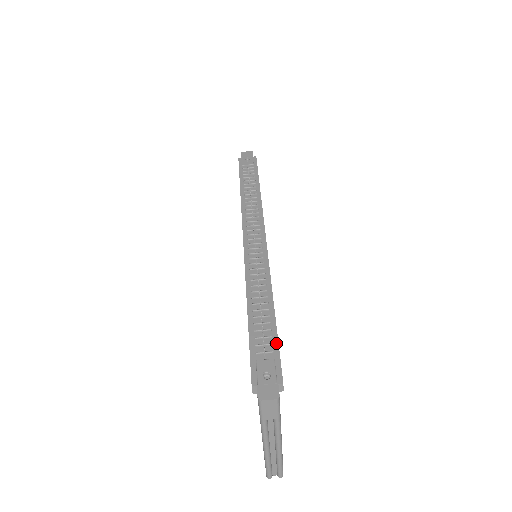
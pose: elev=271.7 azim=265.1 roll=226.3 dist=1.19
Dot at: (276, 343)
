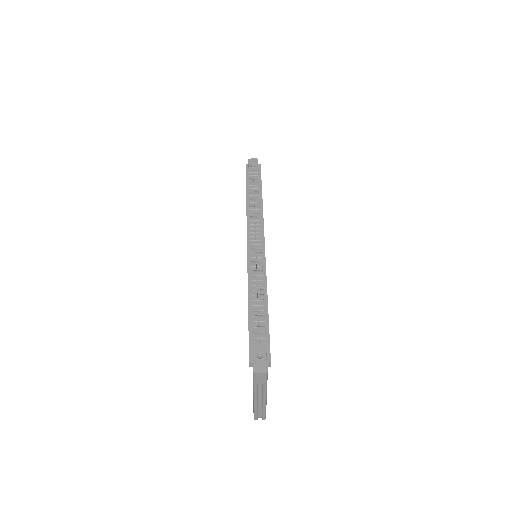
Dot at: (268, 332)
